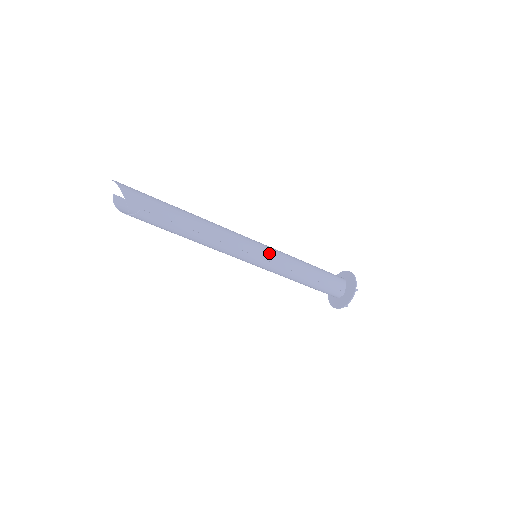
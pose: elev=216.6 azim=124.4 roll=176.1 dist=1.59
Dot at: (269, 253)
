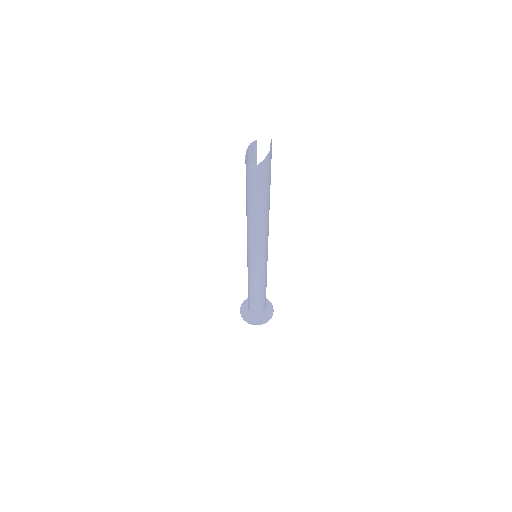
Dot at: (264, 264)
